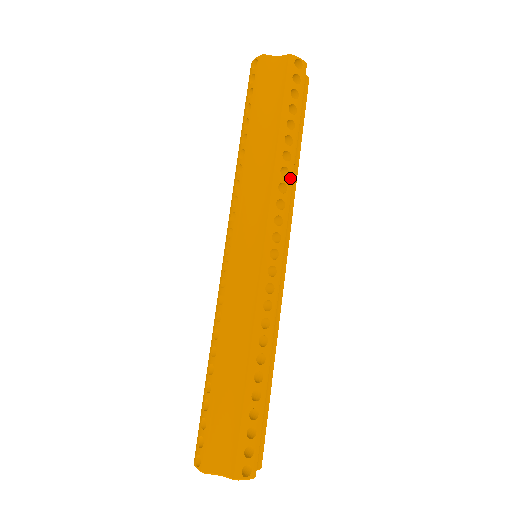
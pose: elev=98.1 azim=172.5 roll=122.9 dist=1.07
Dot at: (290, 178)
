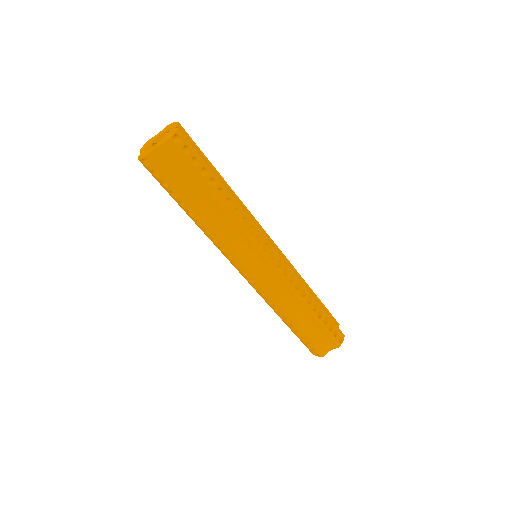
Dot at: (241, 210)
